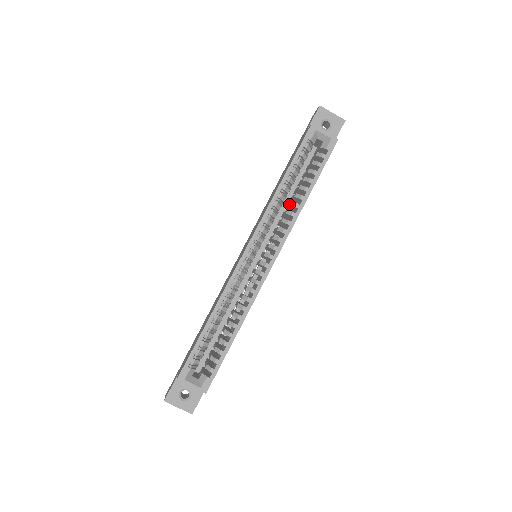
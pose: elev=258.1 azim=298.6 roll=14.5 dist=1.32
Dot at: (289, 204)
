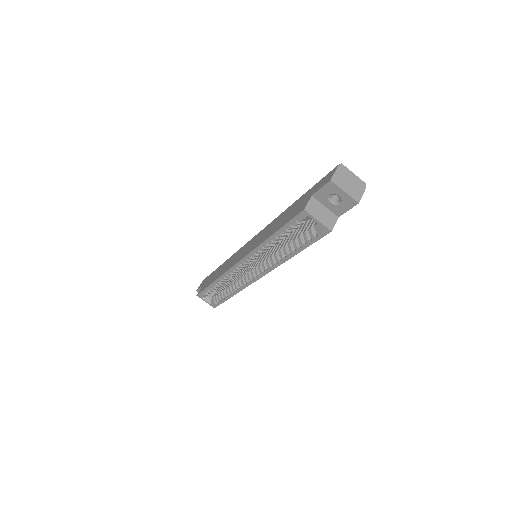
Dot at: (281, 246)
